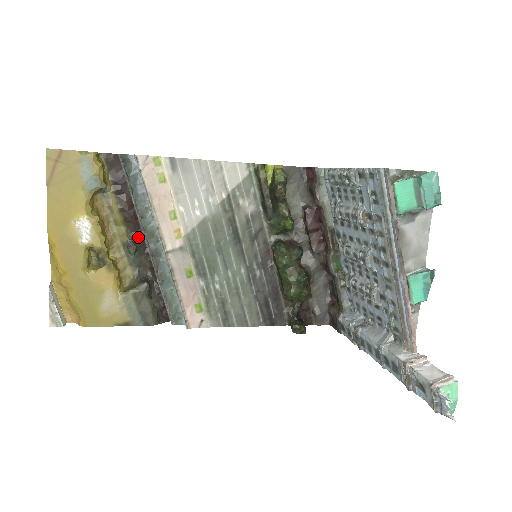
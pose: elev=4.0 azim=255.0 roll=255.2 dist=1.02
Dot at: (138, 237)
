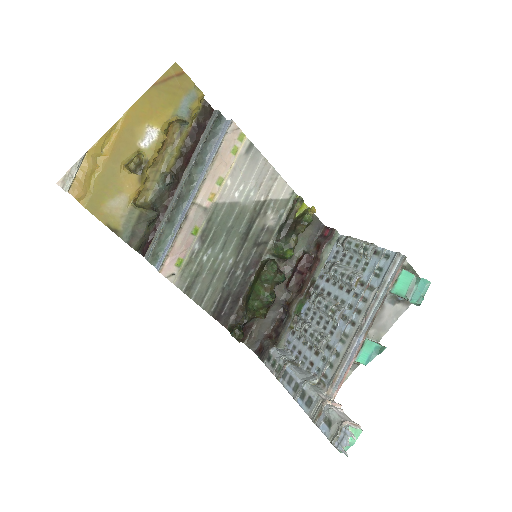
Dot at: (177, 176)
